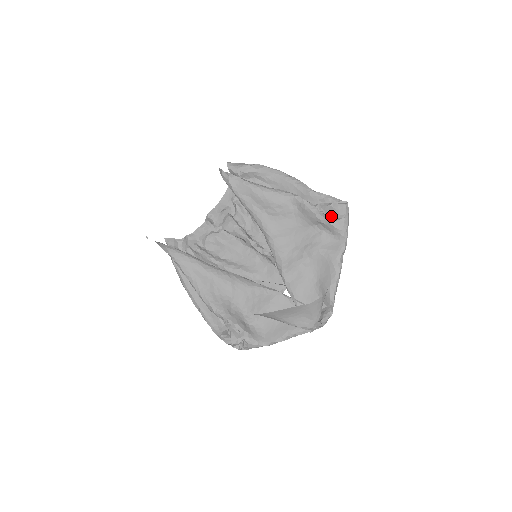
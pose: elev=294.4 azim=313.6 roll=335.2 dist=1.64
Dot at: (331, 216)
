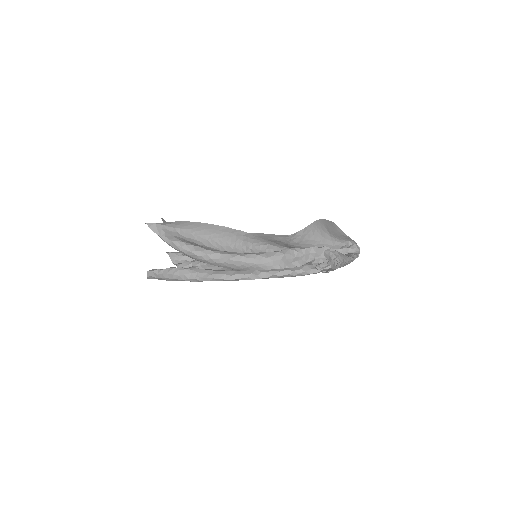
Dot at: occluded
